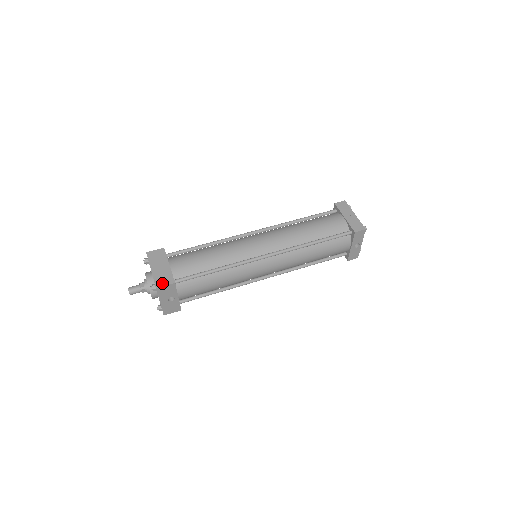
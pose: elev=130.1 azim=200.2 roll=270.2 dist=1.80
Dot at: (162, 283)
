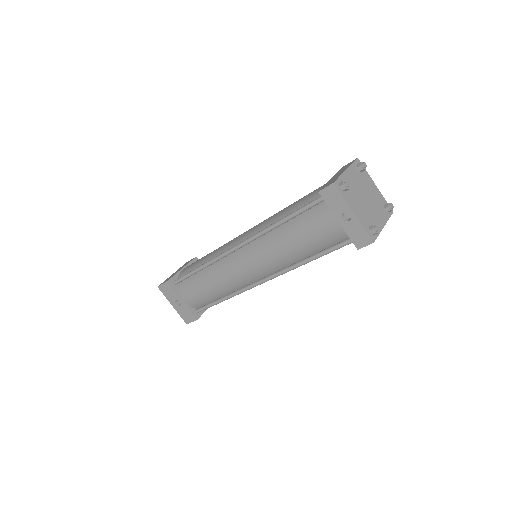
Dot at: (163, 282)
